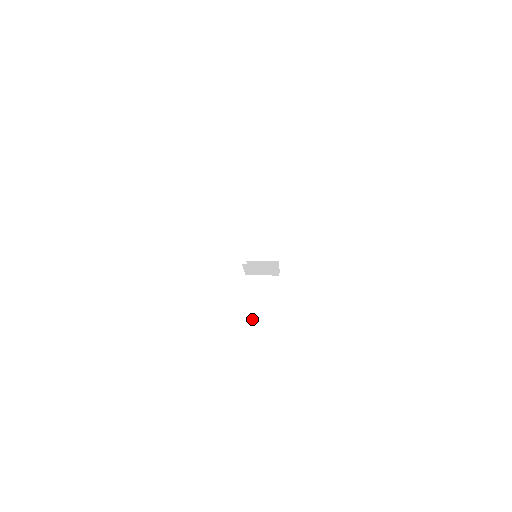
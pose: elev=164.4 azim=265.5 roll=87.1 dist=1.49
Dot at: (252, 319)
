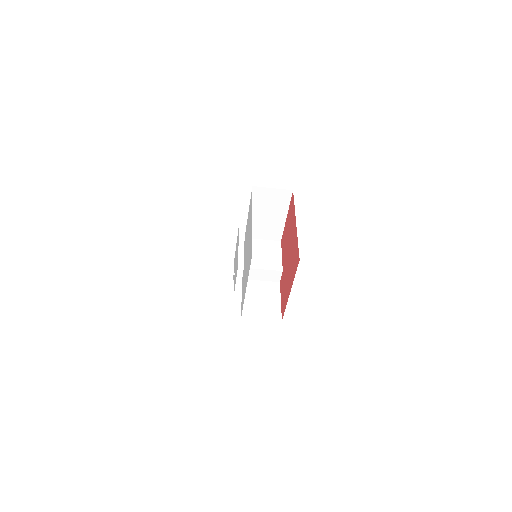
Dot at: occluded
